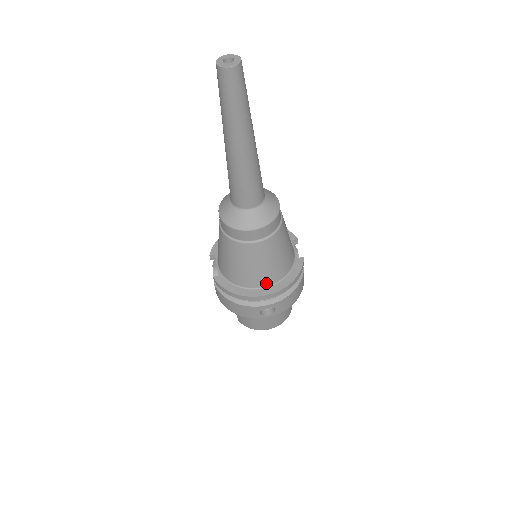
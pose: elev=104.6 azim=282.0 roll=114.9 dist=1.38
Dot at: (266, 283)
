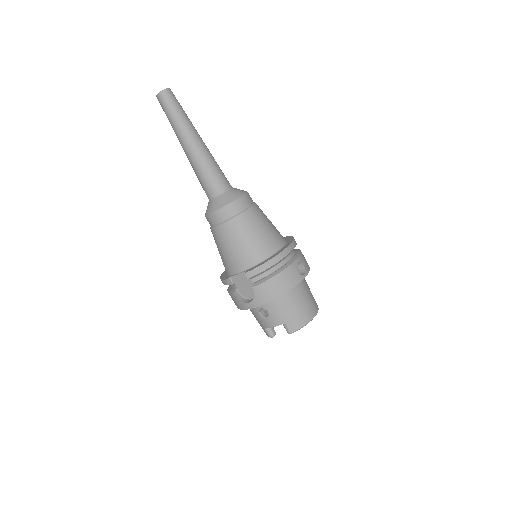
Dot at: (281, 243)
